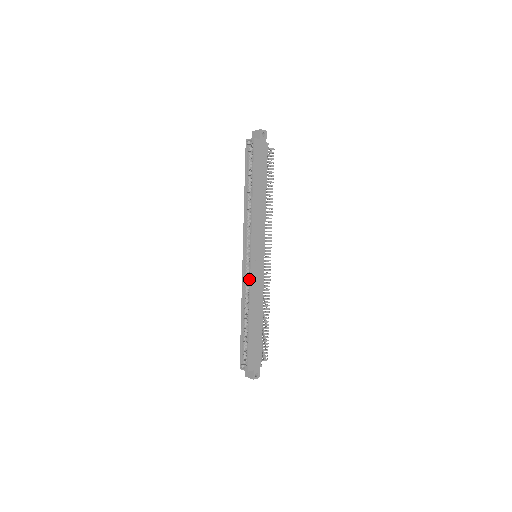
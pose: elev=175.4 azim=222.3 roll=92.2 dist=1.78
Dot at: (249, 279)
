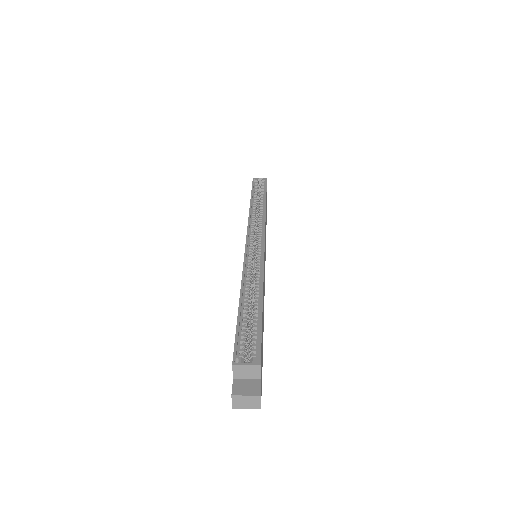
Dot at: (262, 256)
